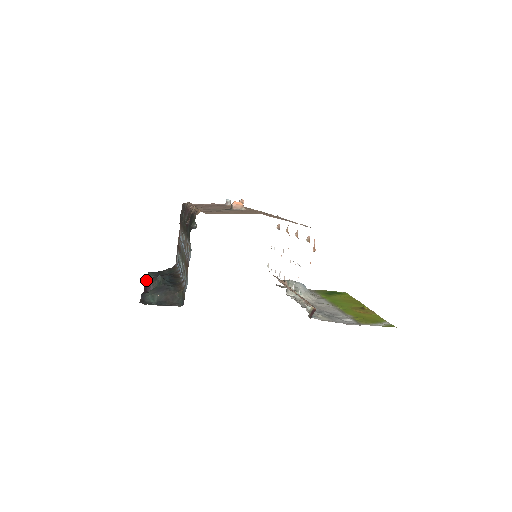
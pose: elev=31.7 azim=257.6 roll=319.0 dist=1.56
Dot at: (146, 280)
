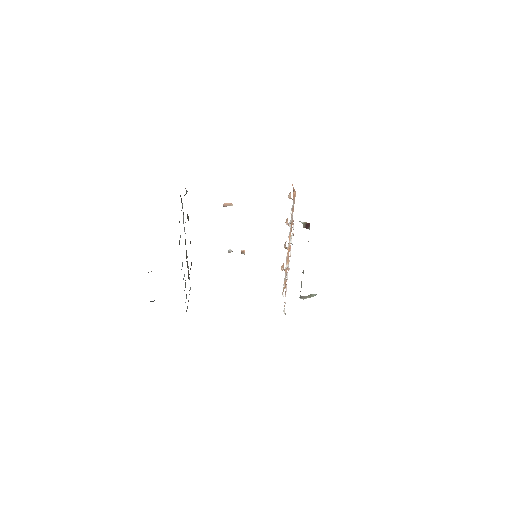
Dot at: occluded
